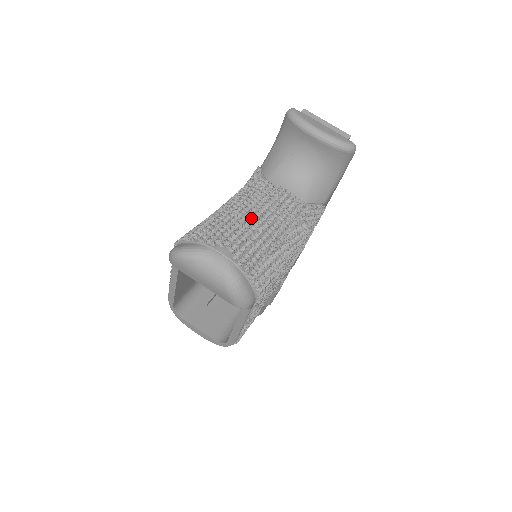
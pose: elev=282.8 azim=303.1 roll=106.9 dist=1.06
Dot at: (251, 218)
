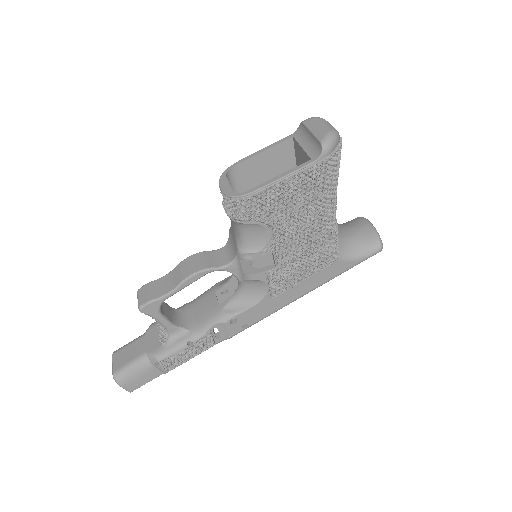
Dot at: occluded
